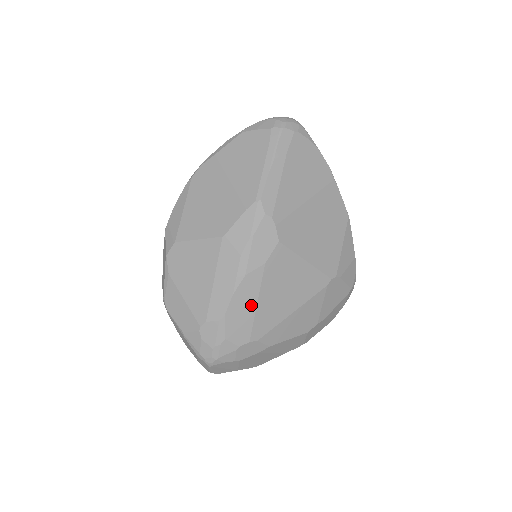
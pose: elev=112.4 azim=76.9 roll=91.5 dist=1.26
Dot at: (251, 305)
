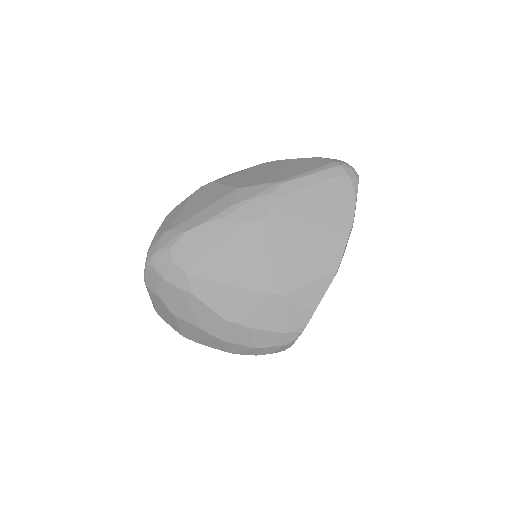
Dot at: (207, 243)
